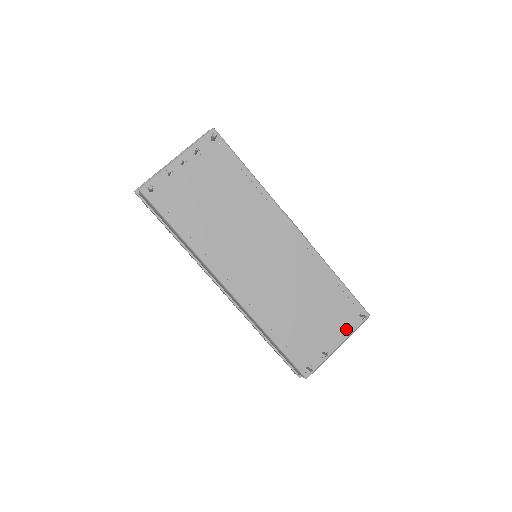
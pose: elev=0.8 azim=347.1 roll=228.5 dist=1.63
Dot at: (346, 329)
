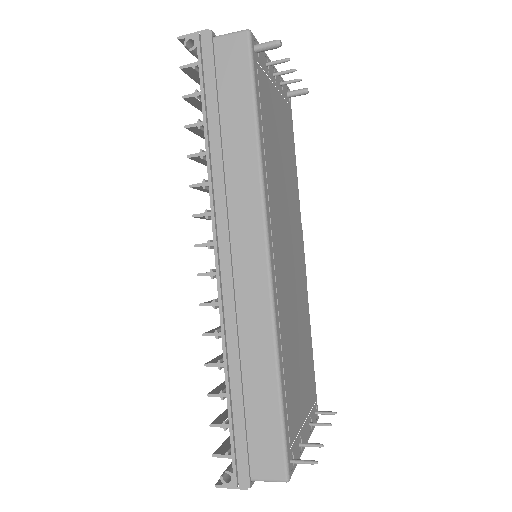
Dot at: occluded
